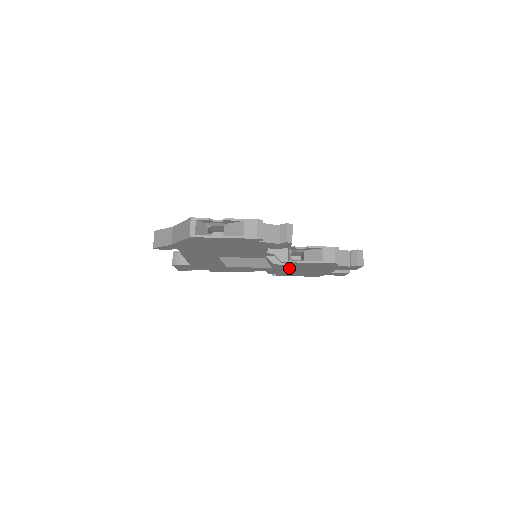
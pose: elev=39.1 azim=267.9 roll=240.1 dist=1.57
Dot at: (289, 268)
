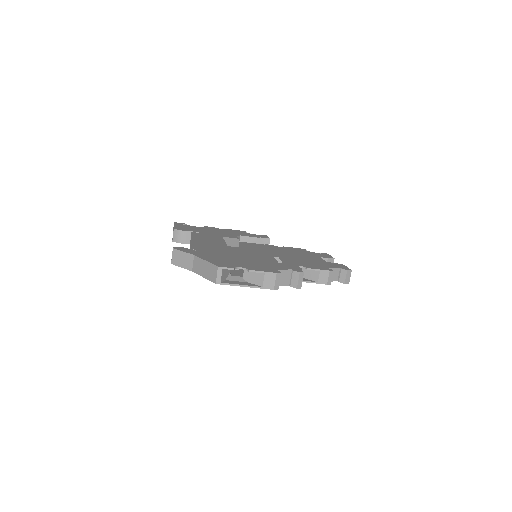
Dot at: occluded
